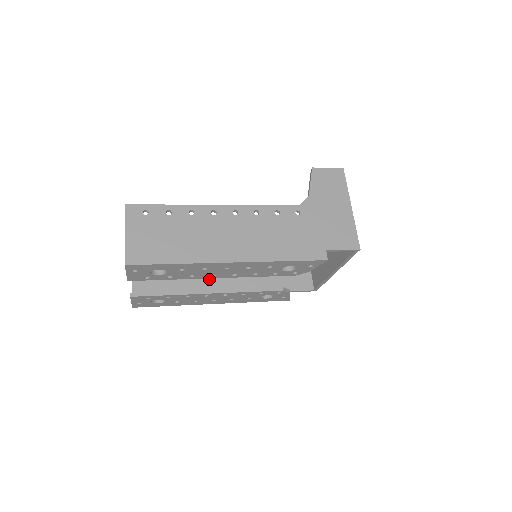
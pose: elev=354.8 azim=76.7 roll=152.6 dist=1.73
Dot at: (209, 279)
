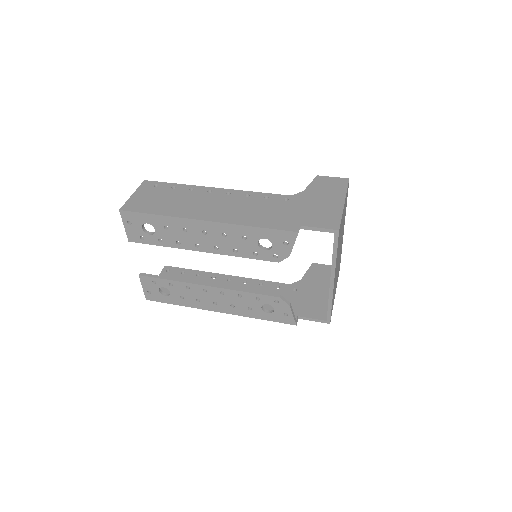
Dot at: occluded
